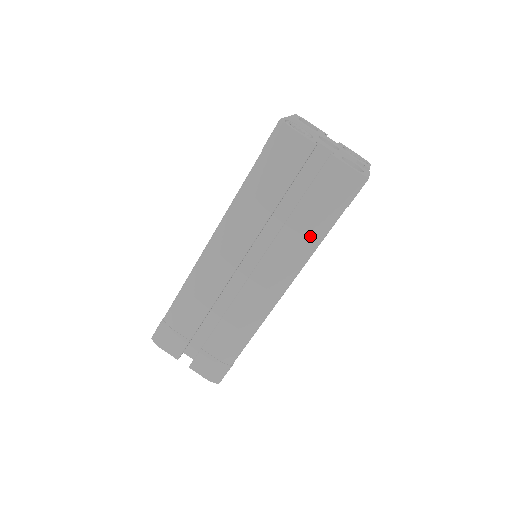
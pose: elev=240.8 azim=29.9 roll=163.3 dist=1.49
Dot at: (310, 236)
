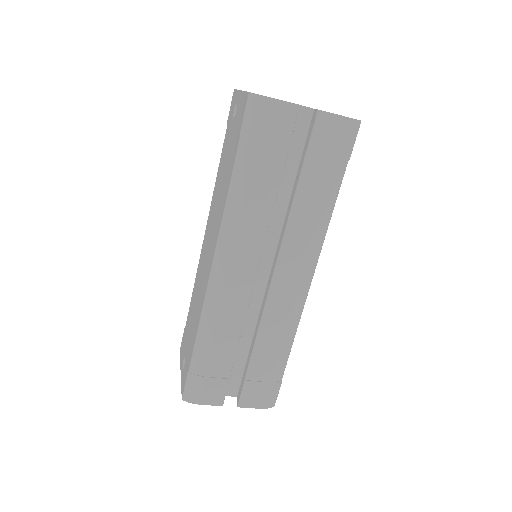
Dot at: (323, 206)
